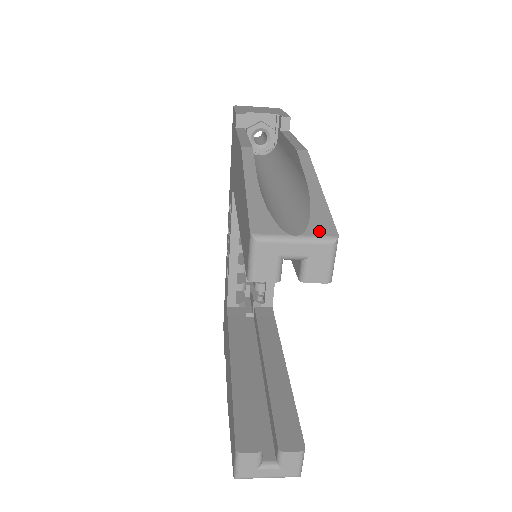
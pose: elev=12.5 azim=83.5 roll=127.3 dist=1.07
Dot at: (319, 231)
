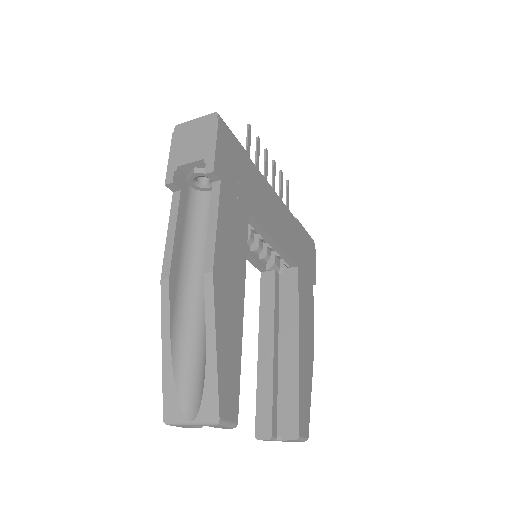
Dot at: (206, 415)
